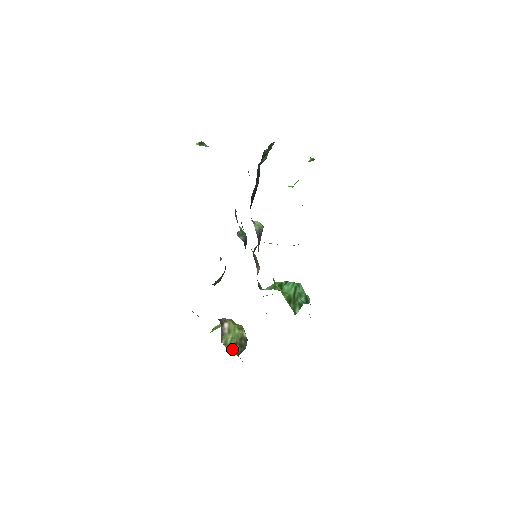
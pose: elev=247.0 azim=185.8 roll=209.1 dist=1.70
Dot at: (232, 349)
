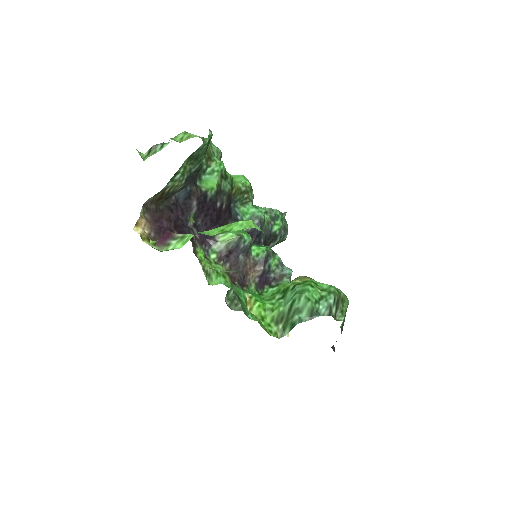
Dot at: occluded
